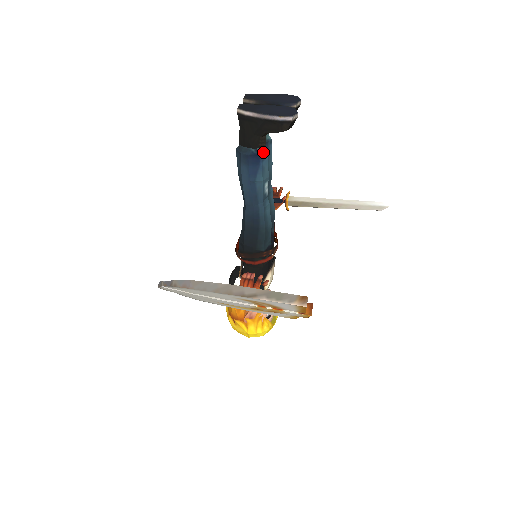
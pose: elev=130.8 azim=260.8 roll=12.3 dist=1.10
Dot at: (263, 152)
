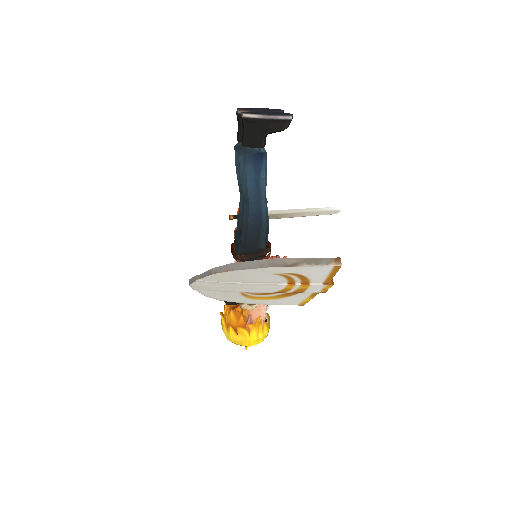
Dot at: (264, 152)
